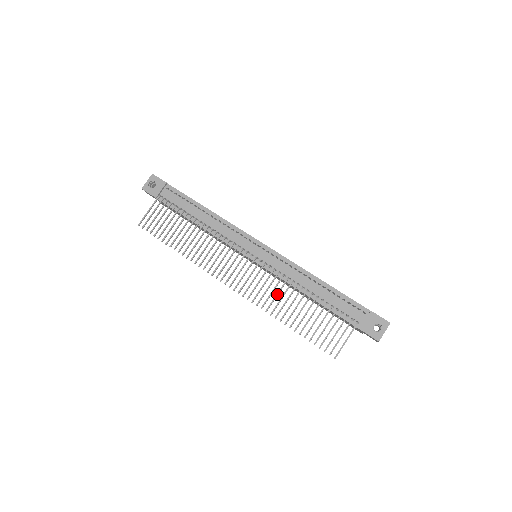
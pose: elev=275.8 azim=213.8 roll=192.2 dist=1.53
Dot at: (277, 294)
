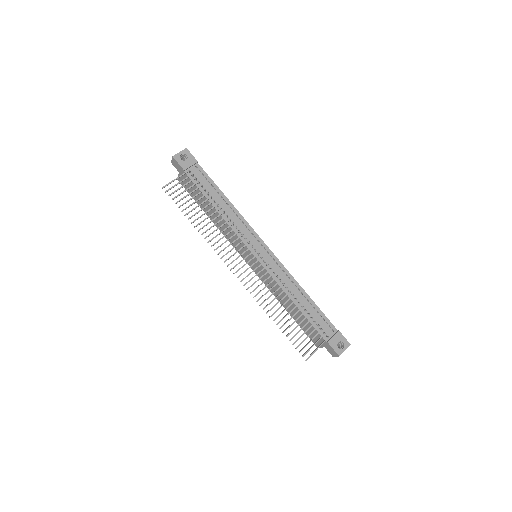
Dot at: (273, 293)
